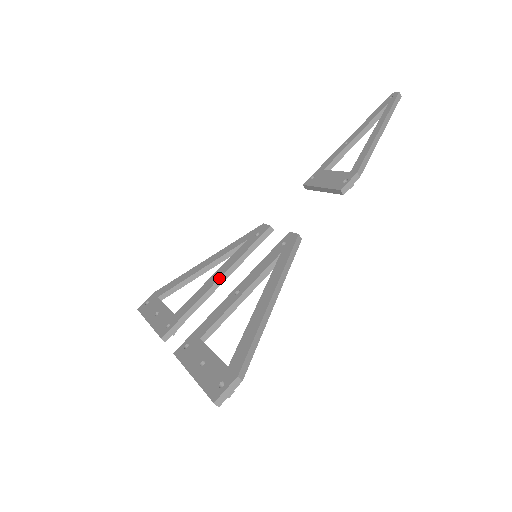
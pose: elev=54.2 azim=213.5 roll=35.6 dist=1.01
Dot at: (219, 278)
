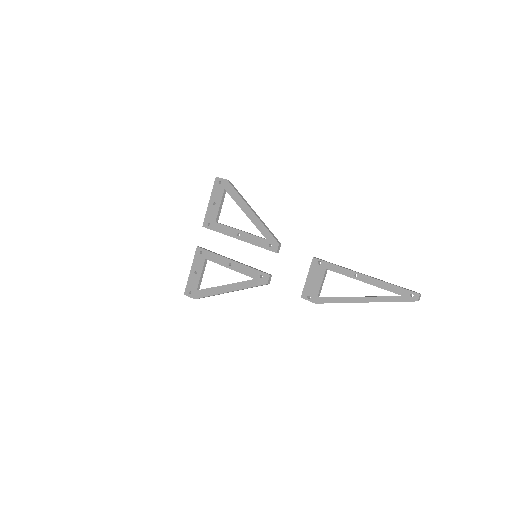
Dot at: (238, 239)
